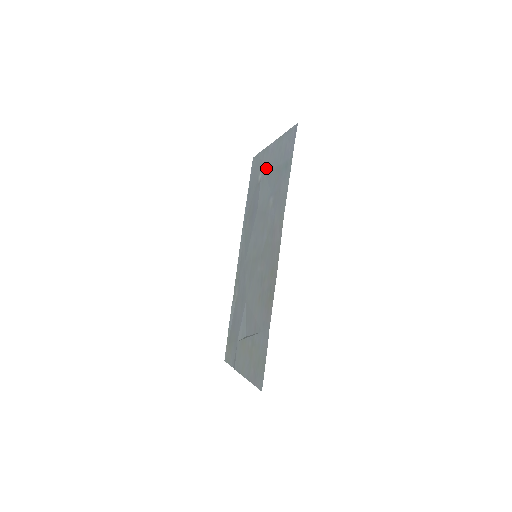
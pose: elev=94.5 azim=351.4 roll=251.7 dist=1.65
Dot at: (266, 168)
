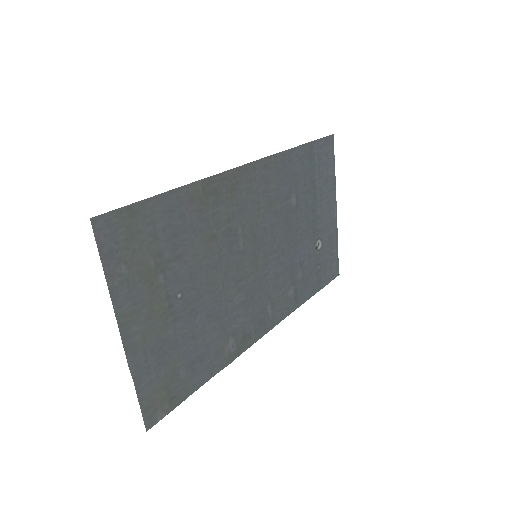
Dot at: (321, 223)
